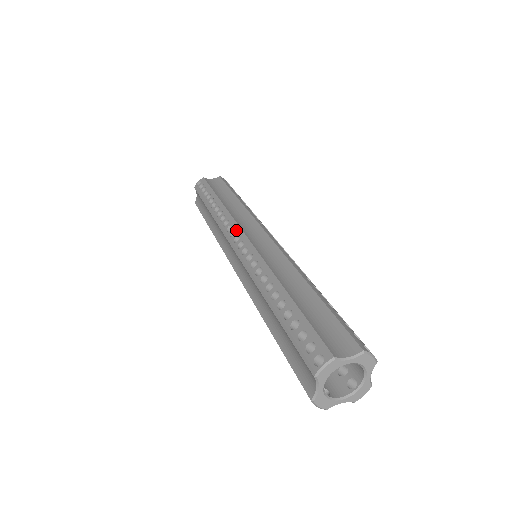
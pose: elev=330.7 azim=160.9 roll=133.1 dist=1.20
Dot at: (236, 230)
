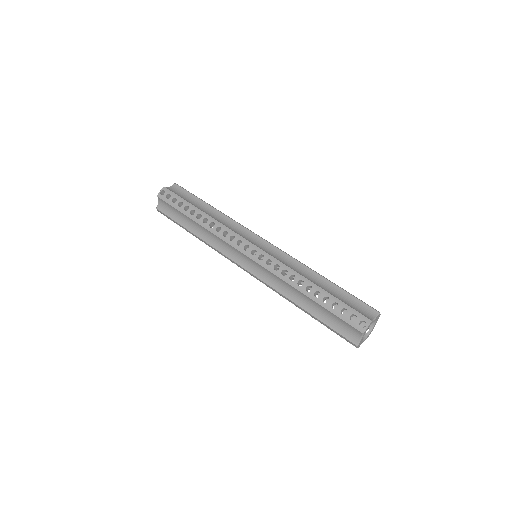
Dot at: (241, 240)
